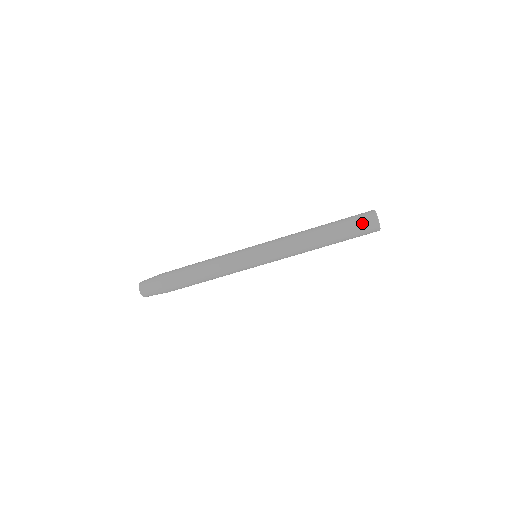
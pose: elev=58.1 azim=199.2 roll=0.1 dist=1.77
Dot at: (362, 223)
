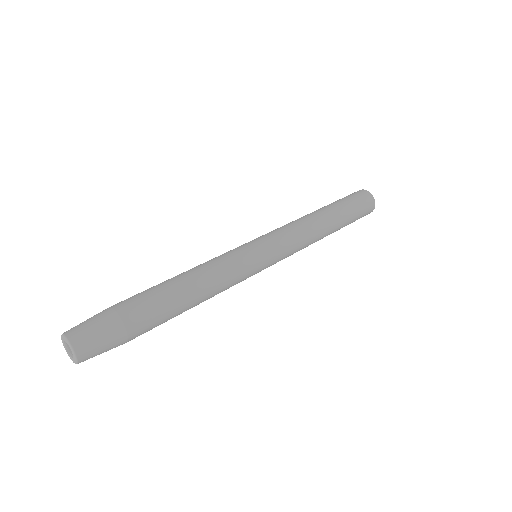
Dot at: (358, 197)
